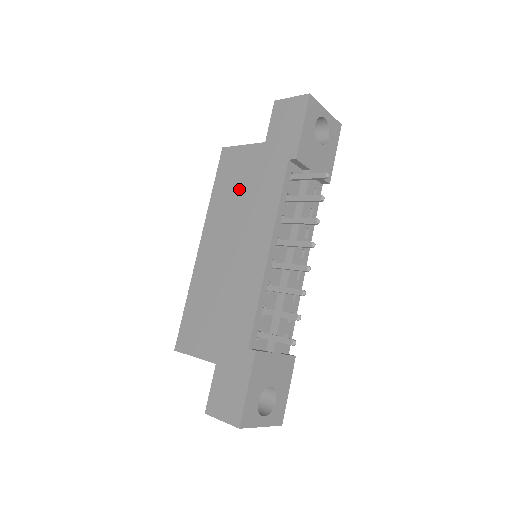
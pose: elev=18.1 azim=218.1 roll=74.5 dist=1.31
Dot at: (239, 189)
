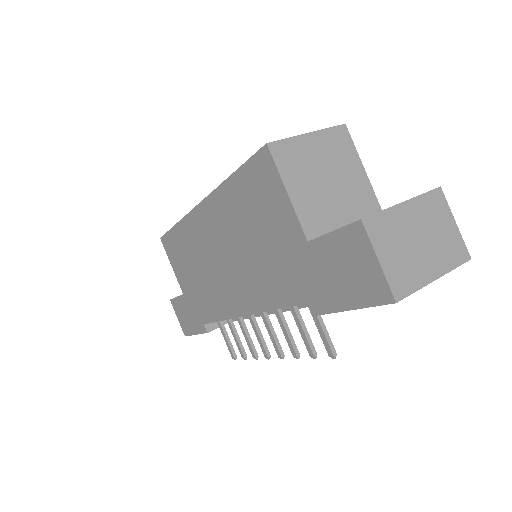
Dot at: (253, 230)
